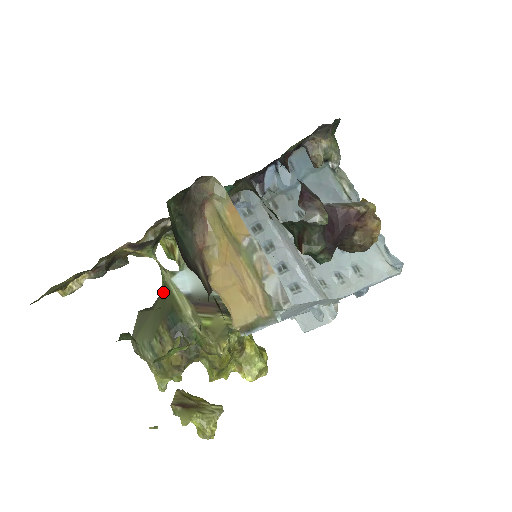
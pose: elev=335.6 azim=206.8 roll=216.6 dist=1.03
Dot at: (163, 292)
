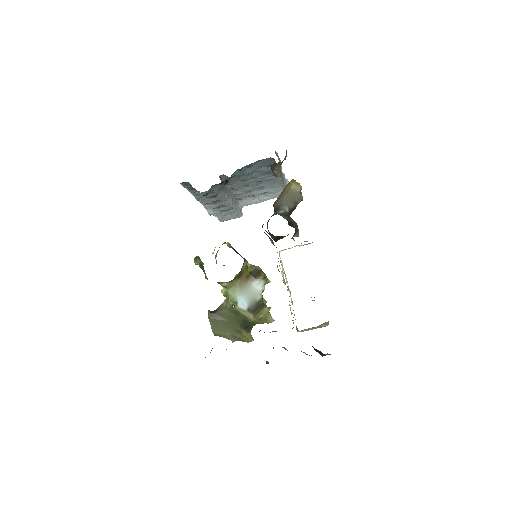
Dot at: (233, 313)
